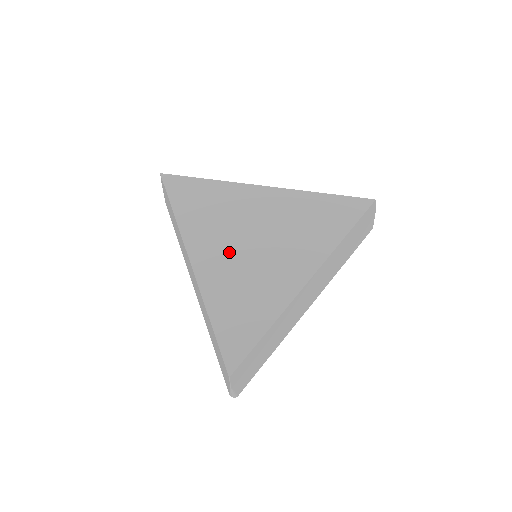
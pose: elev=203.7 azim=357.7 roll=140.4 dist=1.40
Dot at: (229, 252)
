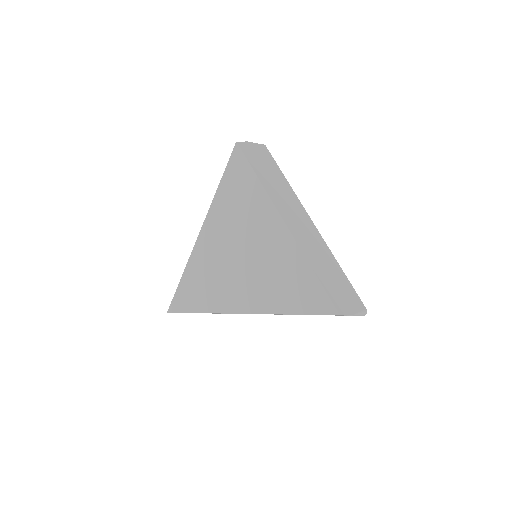
Dot at: (223, 246)
